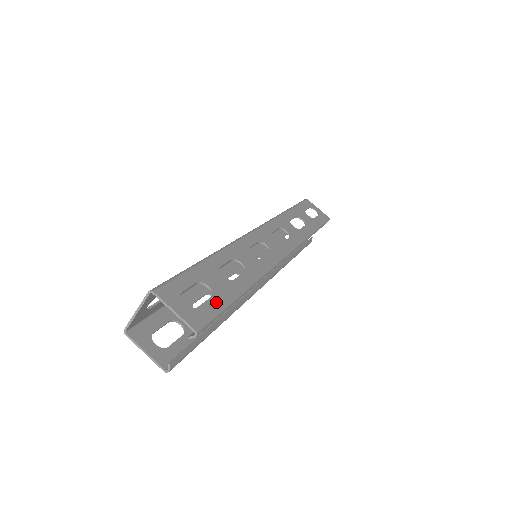
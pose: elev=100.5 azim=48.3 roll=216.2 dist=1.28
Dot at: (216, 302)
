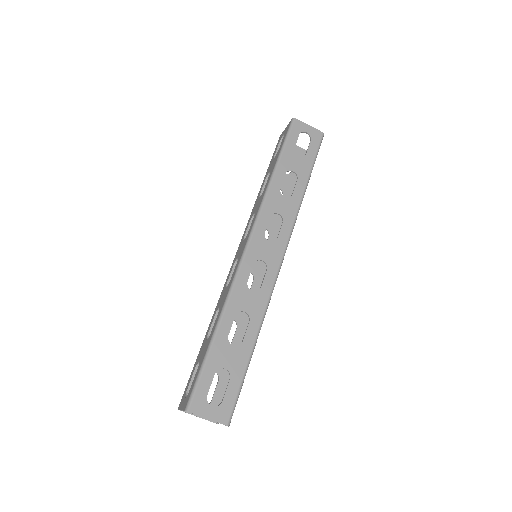
Dot at: (234, 383)
